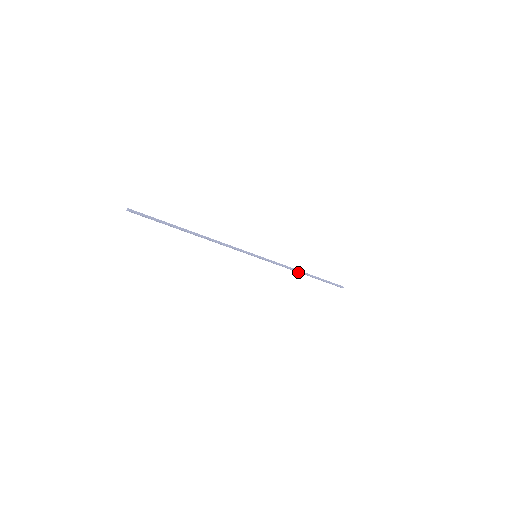
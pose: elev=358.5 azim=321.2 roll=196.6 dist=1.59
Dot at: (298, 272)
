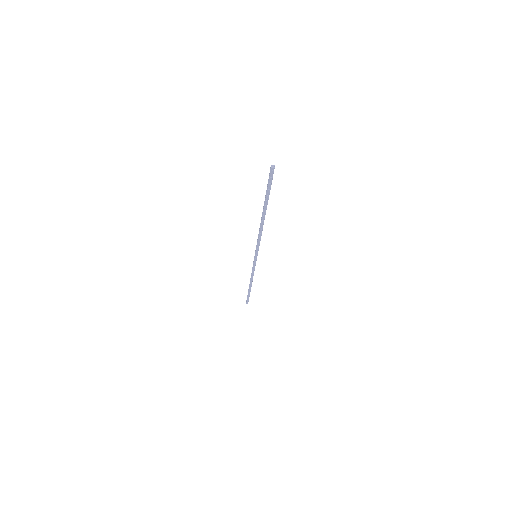
Dot at: (250, 281)
